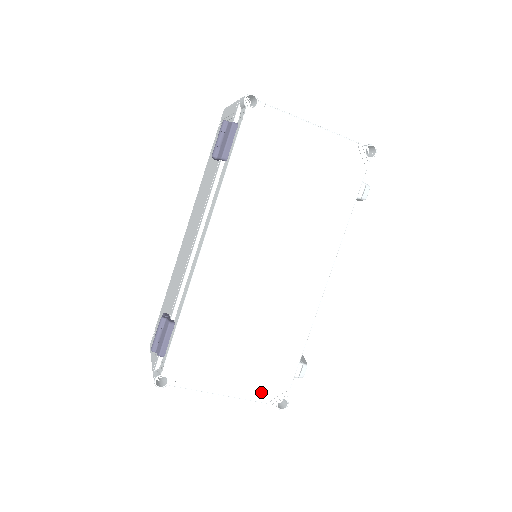
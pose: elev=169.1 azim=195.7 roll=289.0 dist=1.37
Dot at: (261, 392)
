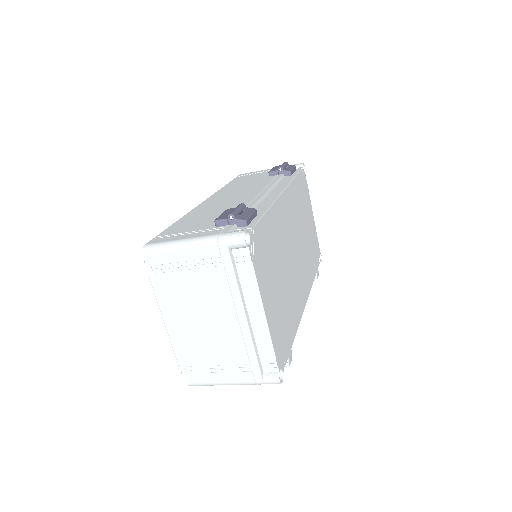
Dot at: (277, 343)
